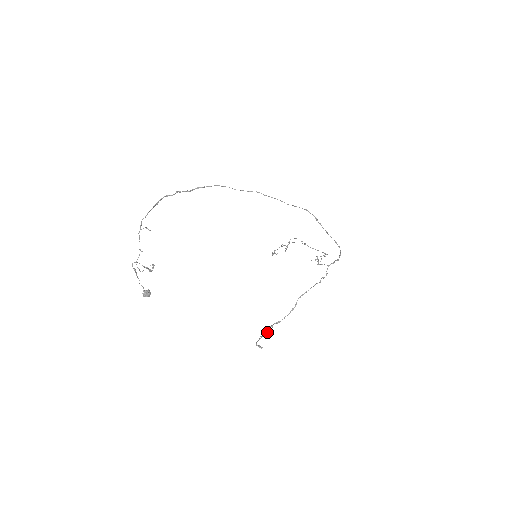
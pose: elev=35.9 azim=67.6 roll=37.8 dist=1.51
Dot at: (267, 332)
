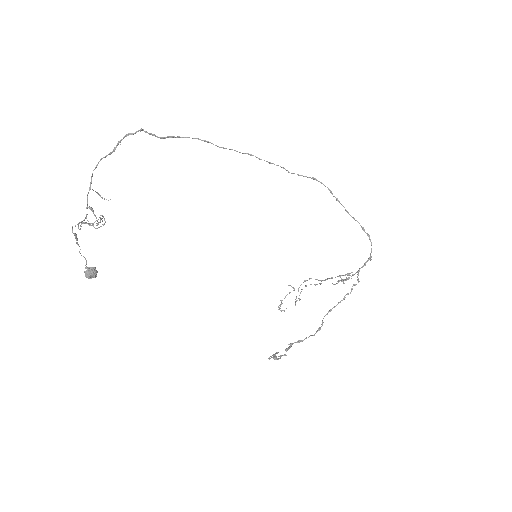
Dot at: (285, 350)
